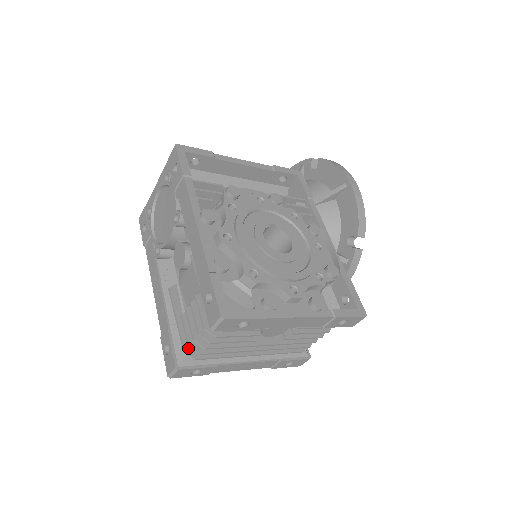
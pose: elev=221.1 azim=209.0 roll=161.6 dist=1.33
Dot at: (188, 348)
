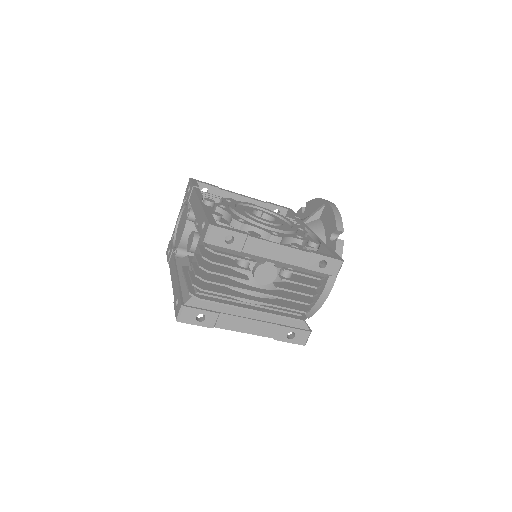
Dot at: (193, 292)
